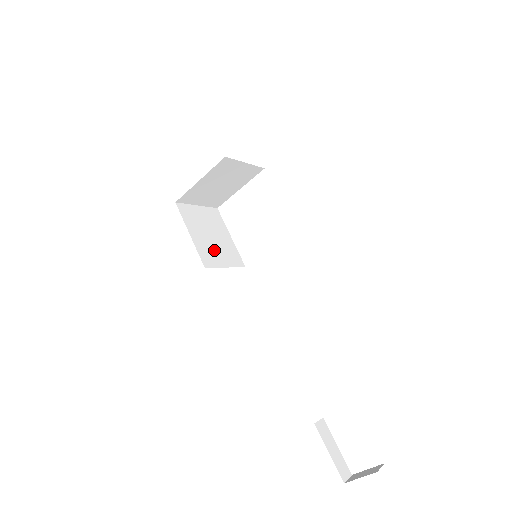
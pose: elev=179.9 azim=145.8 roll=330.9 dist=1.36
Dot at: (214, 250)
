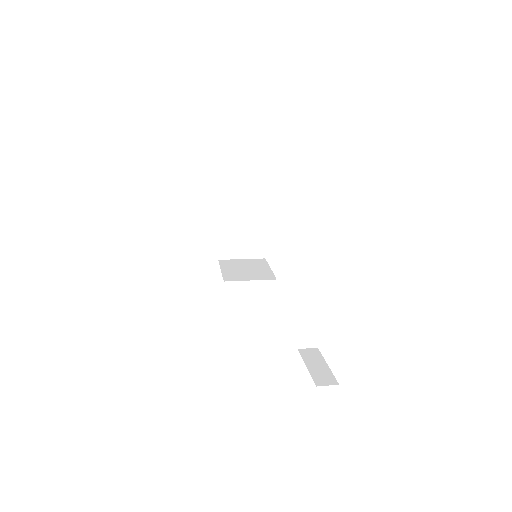
Dot at: (243, 274)
